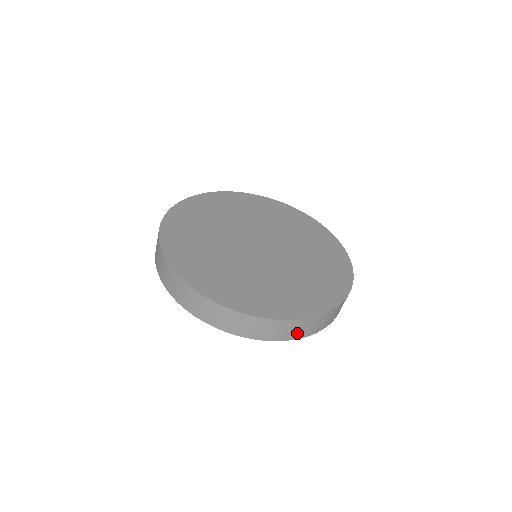
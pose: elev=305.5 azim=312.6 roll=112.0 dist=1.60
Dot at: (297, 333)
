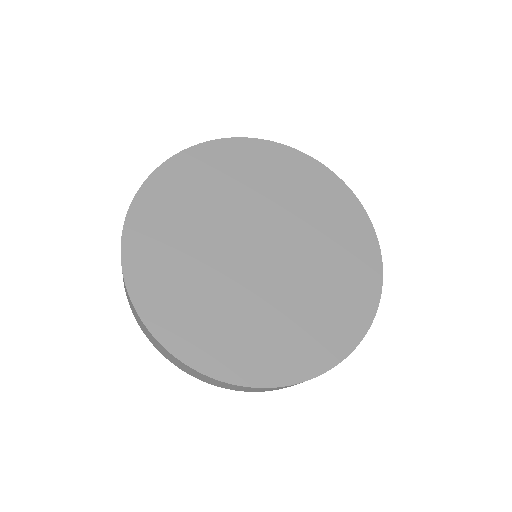
Dot at: (264, 390)
